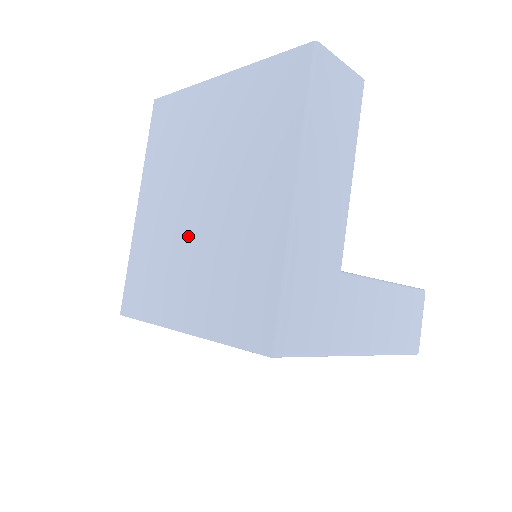
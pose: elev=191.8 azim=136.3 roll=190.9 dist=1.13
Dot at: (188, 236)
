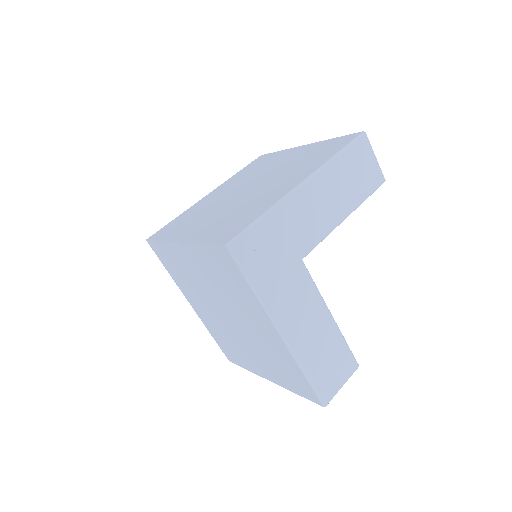
Dot at: (225, 203)
